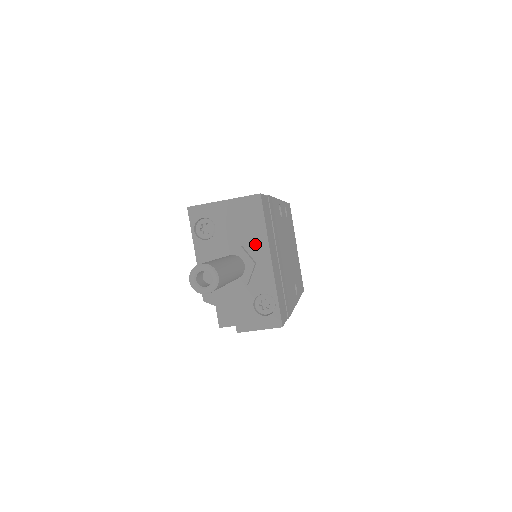
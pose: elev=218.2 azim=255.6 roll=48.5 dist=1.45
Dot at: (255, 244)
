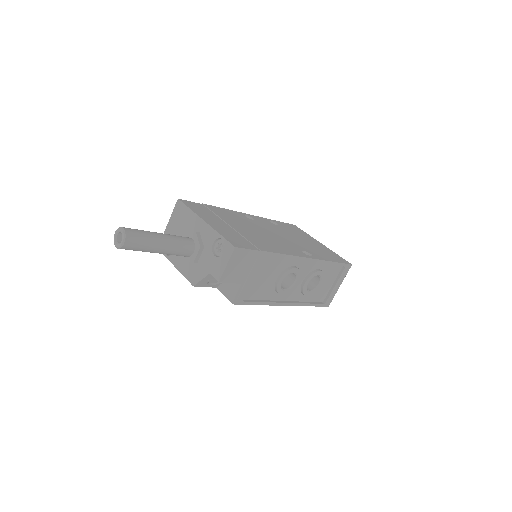
Dot at: (192, 224)
